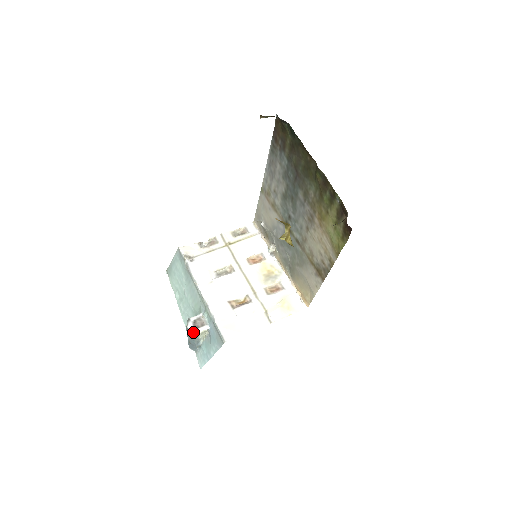
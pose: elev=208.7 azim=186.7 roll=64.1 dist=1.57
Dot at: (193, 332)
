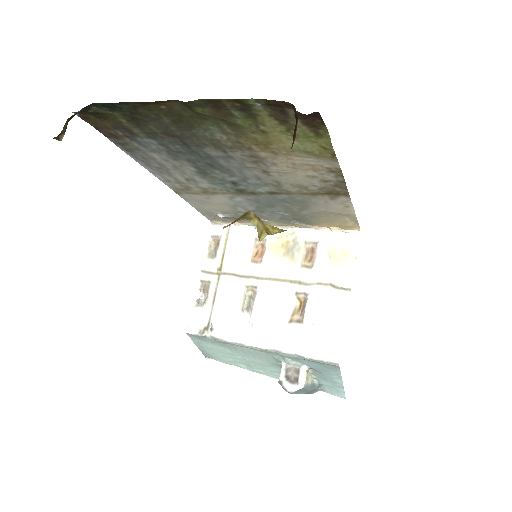
Dot at: (299, 390)
